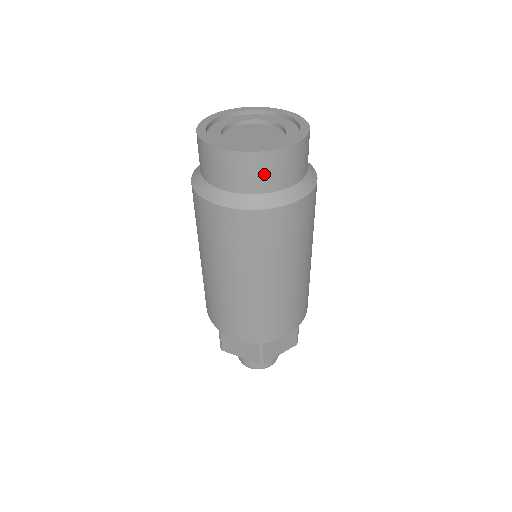
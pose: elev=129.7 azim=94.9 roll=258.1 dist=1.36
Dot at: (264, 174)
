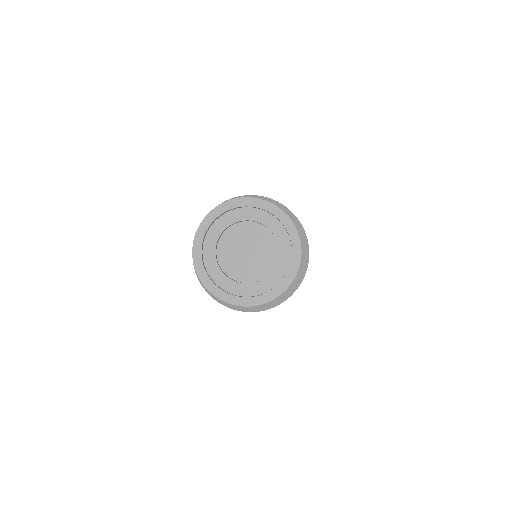
Dot at: occluded
